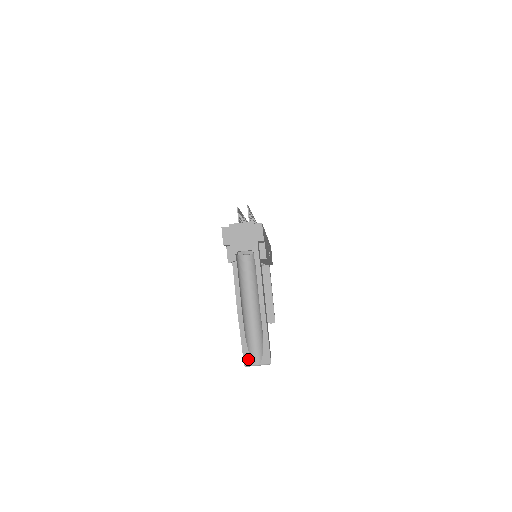
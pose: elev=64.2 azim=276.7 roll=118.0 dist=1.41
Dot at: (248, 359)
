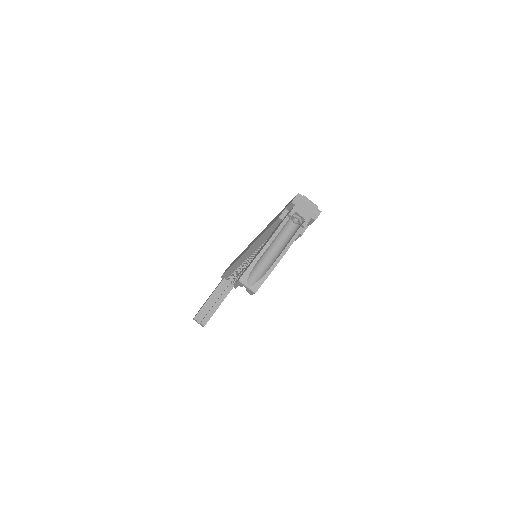
Dot at: (245, 277)
